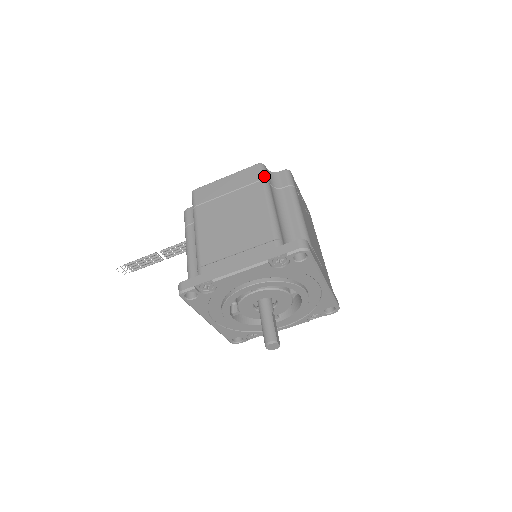
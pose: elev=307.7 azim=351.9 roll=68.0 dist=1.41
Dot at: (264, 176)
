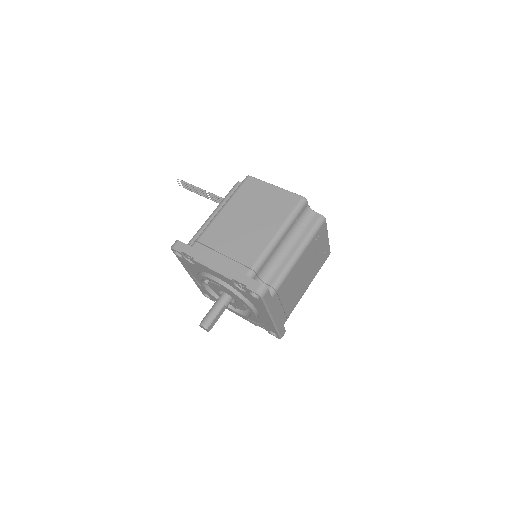
Dot at: (296, 211)
